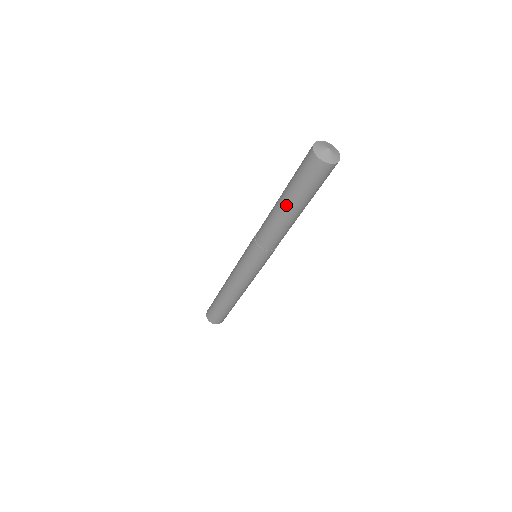
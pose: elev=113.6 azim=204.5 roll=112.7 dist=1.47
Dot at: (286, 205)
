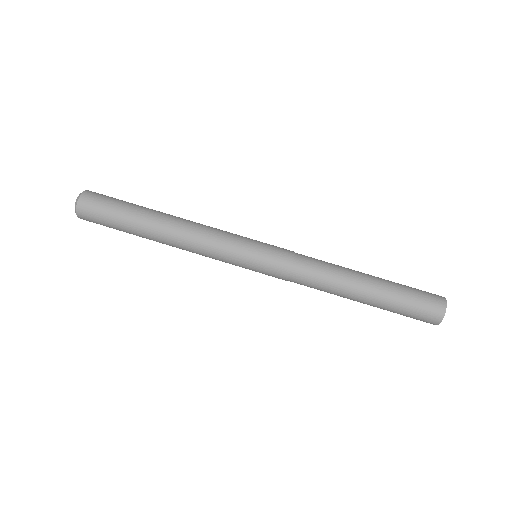
Dot at: (368, 299)
